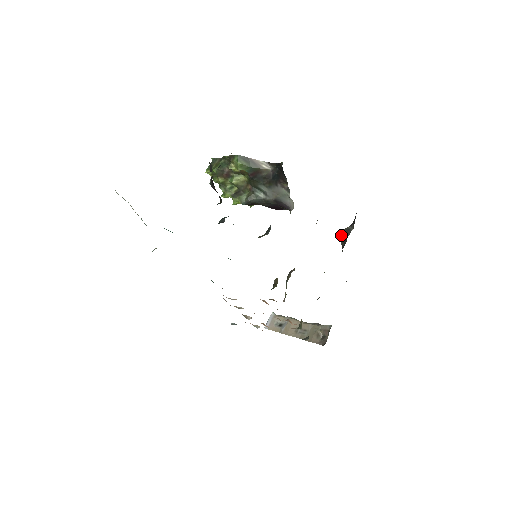
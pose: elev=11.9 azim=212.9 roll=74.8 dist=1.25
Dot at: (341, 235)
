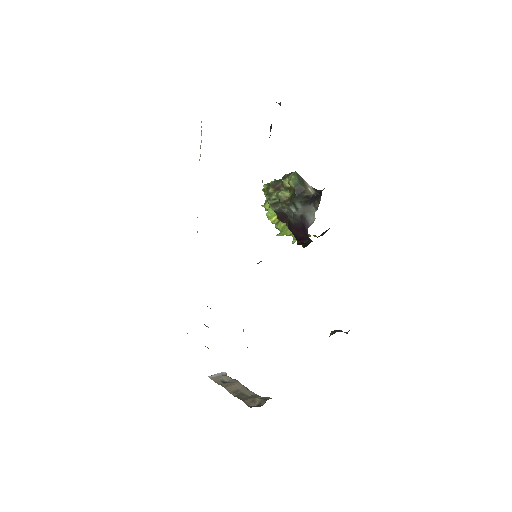
Dot at: occluded
